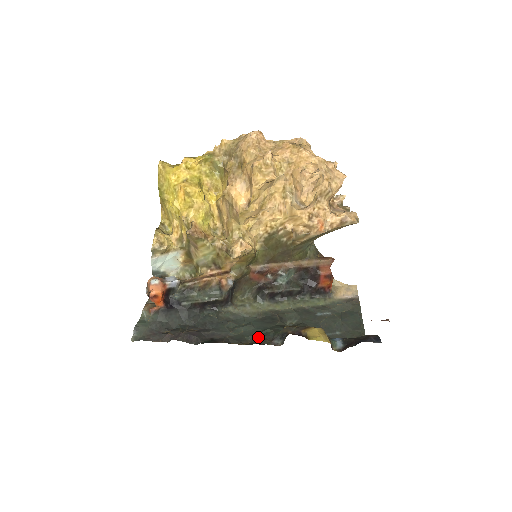
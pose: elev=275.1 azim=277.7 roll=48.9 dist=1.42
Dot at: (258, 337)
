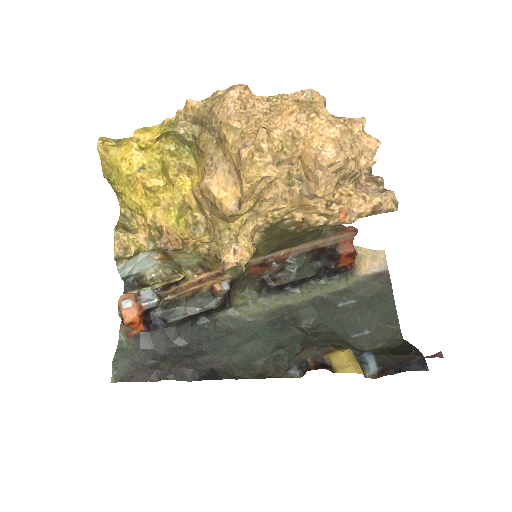
Dot at: (269, 362)
